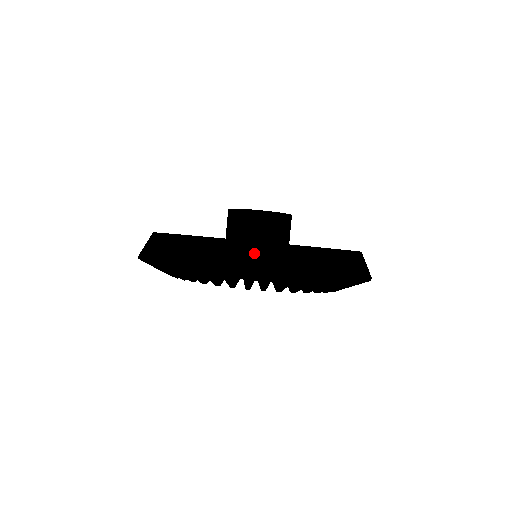
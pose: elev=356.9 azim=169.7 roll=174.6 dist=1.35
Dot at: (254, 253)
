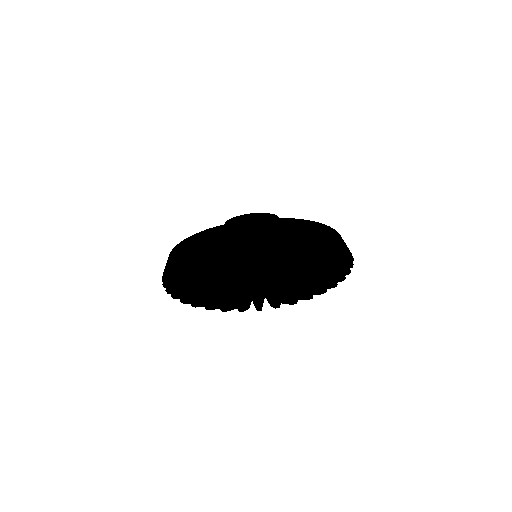
Dot at: (244, 292)
